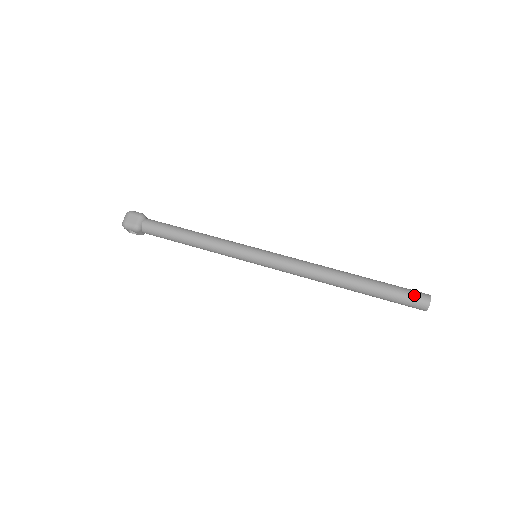
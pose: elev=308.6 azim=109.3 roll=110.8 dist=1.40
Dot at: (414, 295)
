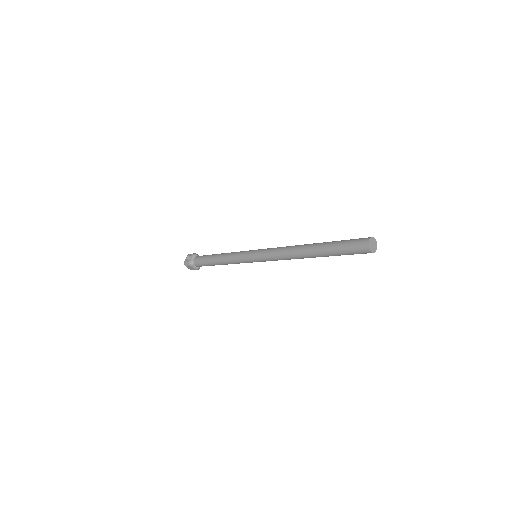
Dot at: occluded
